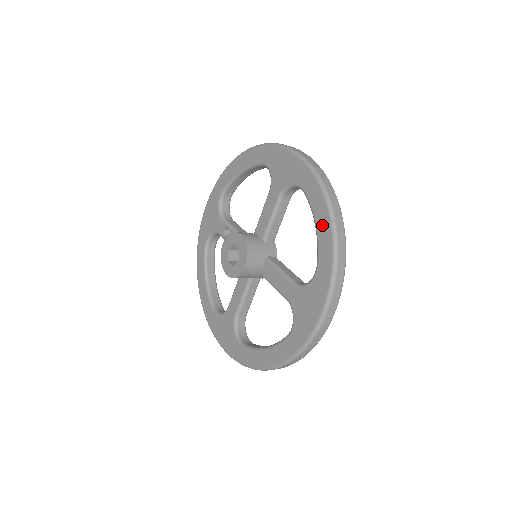
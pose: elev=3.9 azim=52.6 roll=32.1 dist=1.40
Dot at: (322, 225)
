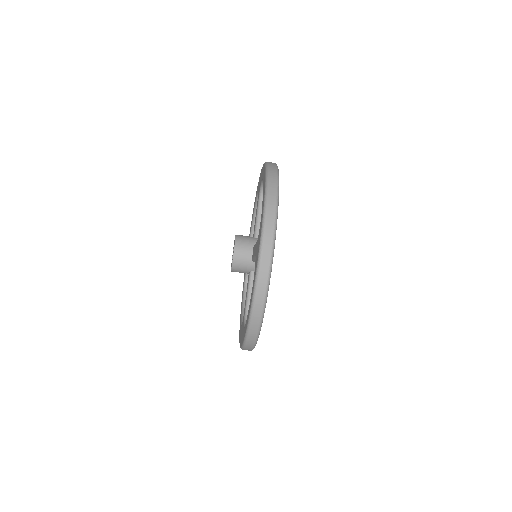
Dot at: occluded
